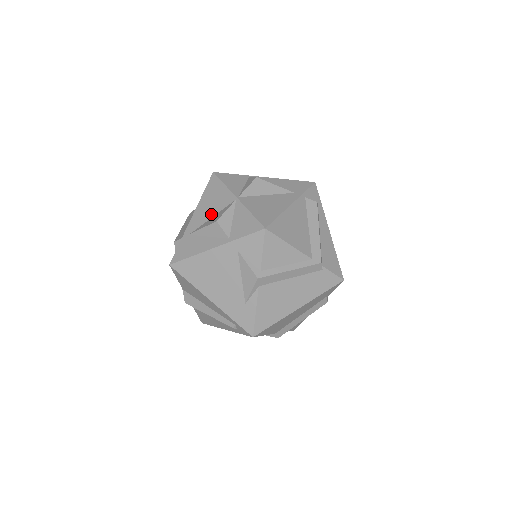
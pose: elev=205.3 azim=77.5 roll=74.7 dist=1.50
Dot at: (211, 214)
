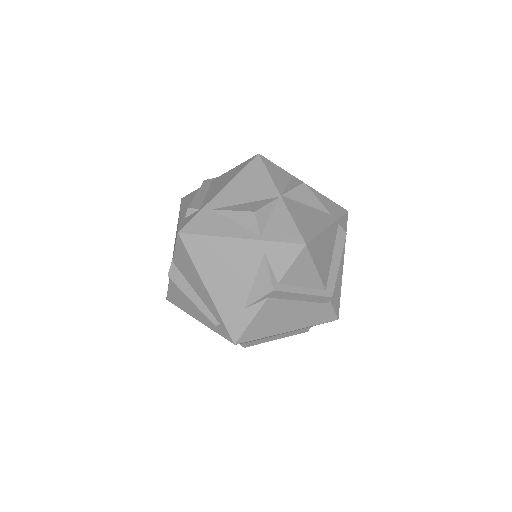
Dot at: (245, 199)
